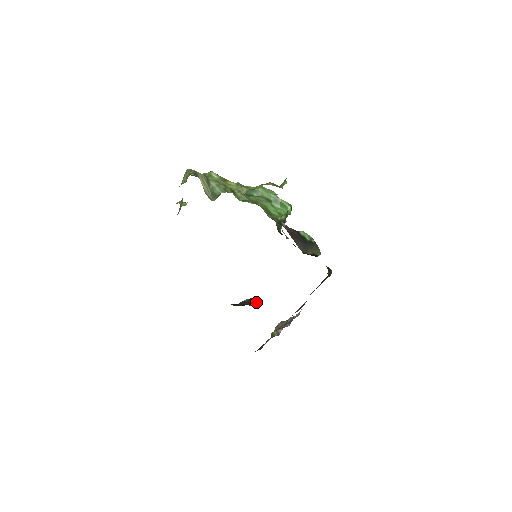
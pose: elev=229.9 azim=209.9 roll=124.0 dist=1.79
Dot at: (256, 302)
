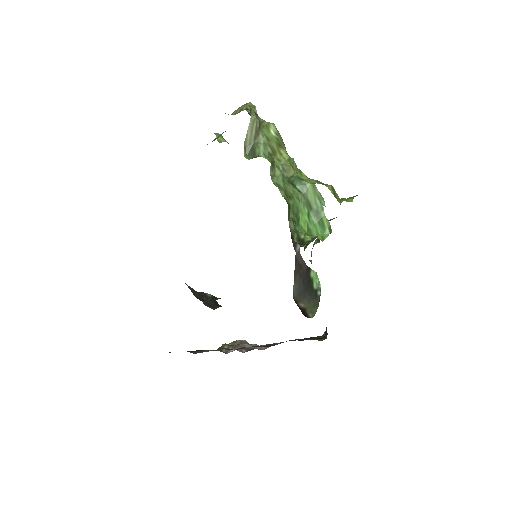
Dot at: (215, 306)
